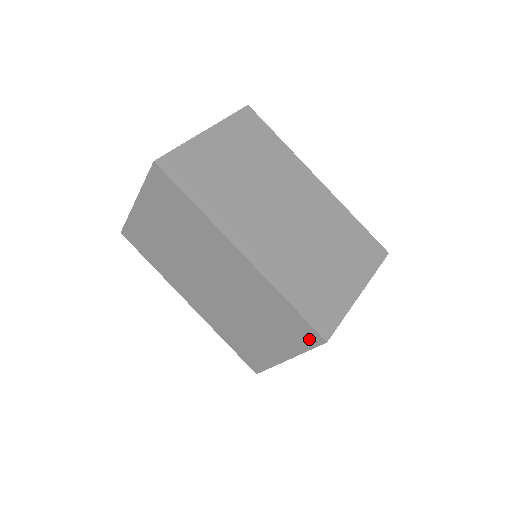
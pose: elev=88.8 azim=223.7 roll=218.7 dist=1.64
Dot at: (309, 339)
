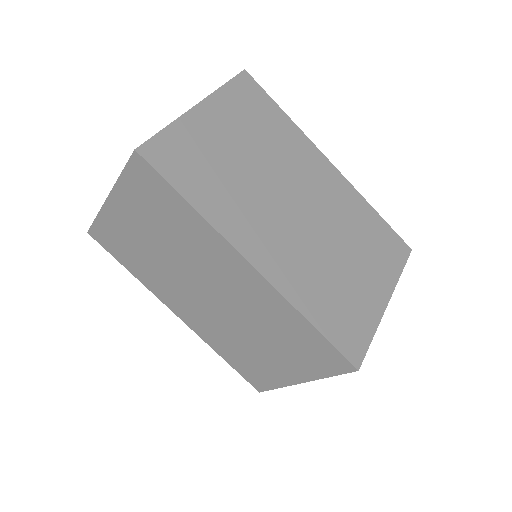
Dot at: (335, 365)
